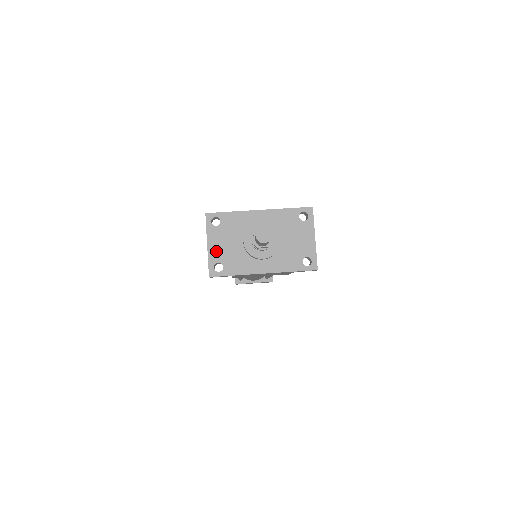
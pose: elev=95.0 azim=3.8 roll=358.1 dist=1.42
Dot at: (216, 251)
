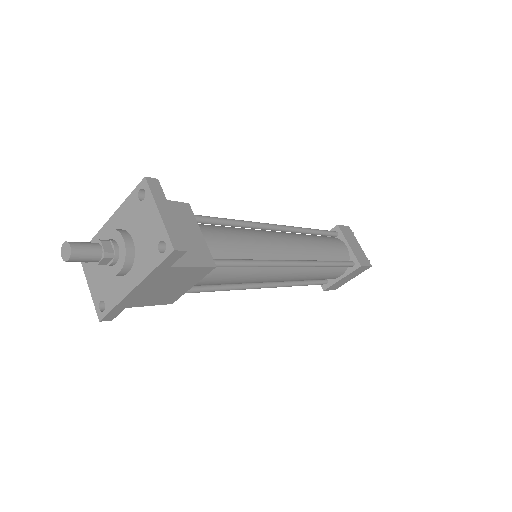
Dot at: (95, 289)
